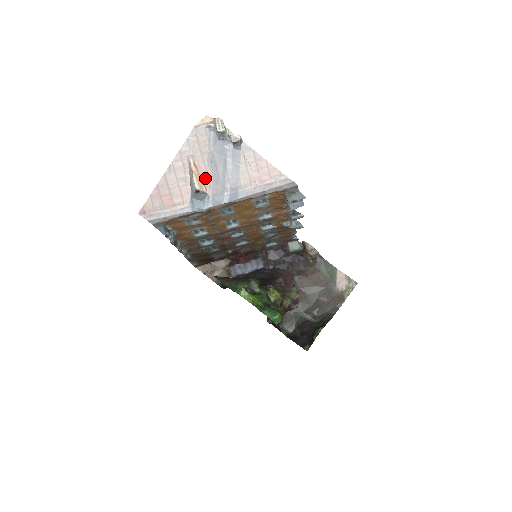
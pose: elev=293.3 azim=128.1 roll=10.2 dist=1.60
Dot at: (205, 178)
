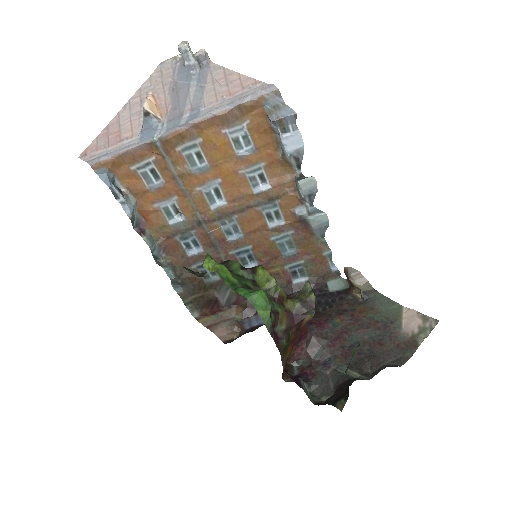
Dot at: (163, 107)
